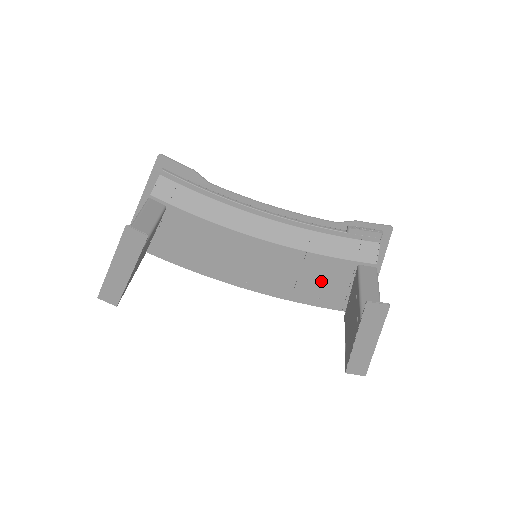
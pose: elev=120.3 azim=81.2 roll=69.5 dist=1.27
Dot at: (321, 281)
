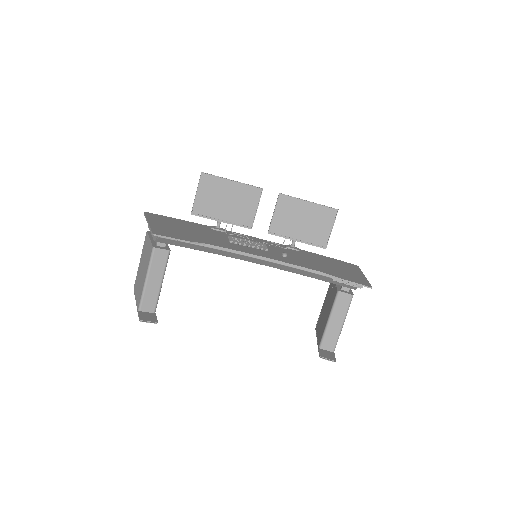
Dot at: occluded
